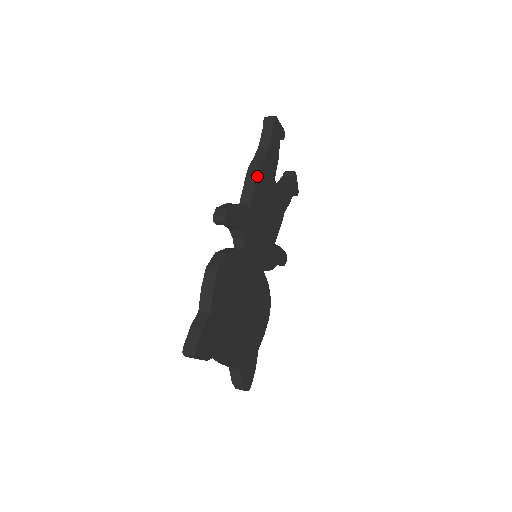
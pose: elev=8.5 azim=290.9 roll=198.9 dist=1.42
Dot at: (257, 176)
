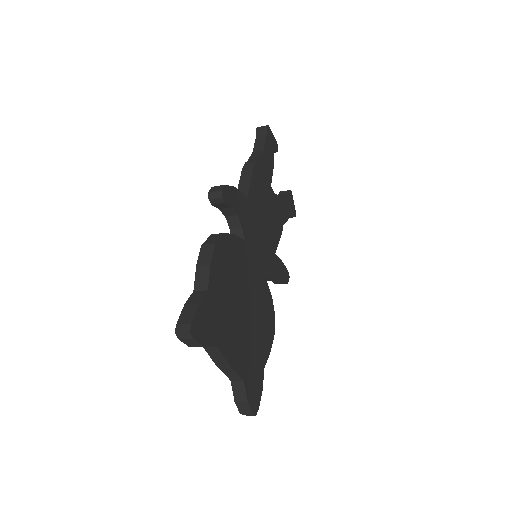
Dot at: (253, 171)
